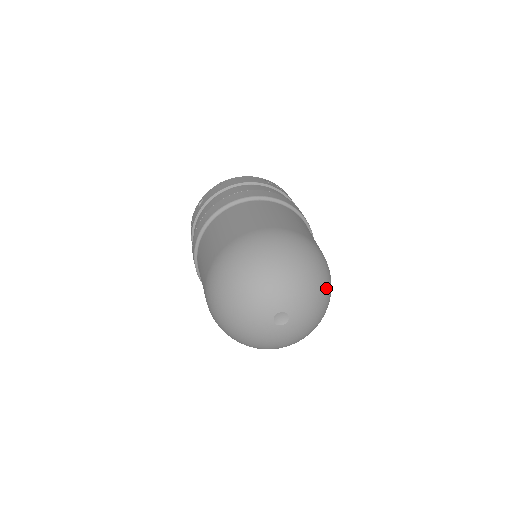
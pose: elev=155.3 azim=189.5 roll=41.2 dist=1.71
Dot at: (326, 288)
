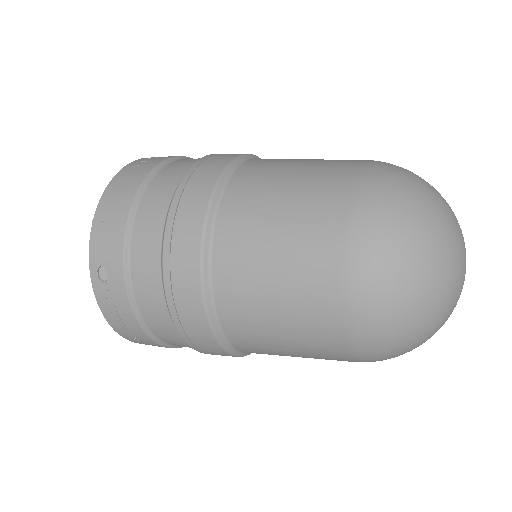
Dot at: occluded
